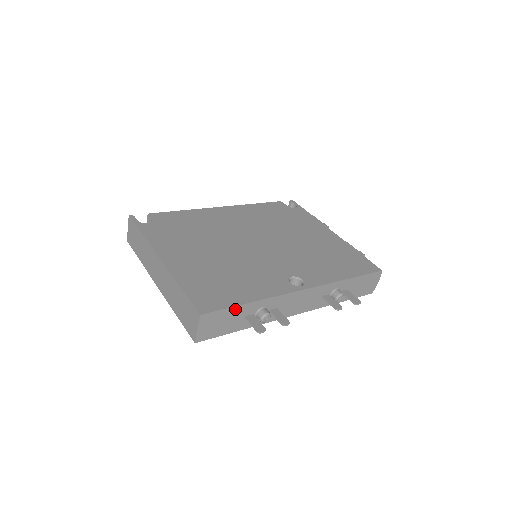
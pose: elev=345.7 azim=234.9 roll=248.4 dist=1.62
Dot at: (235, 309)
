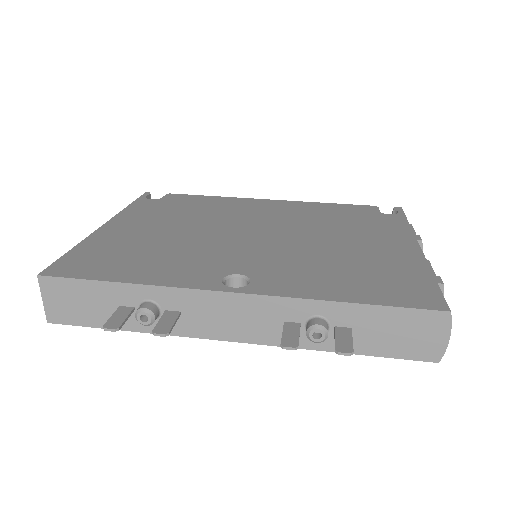
Dot at: (96, 286)
